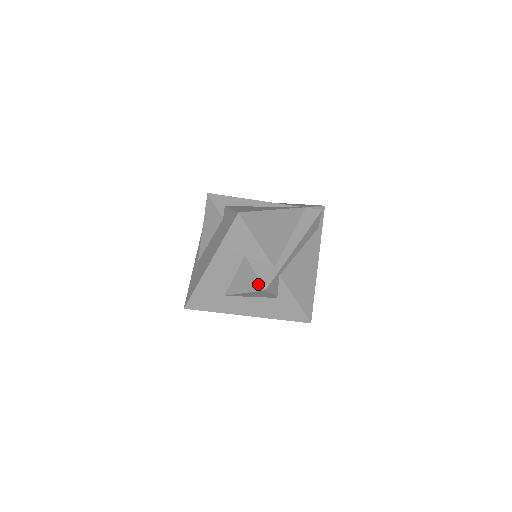
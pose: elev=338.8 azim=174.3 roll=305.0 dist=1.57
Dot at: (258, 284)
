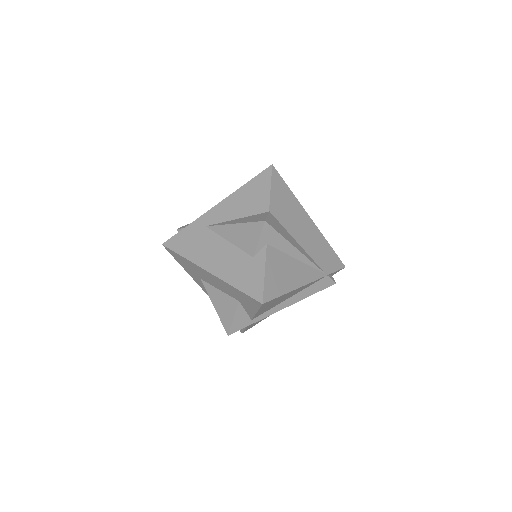
Dot at: (228, 325)
